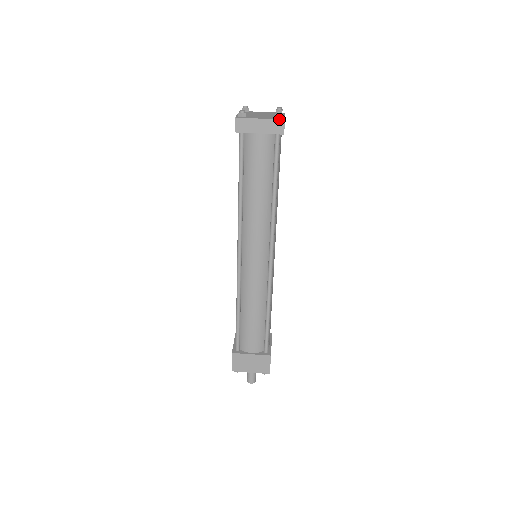
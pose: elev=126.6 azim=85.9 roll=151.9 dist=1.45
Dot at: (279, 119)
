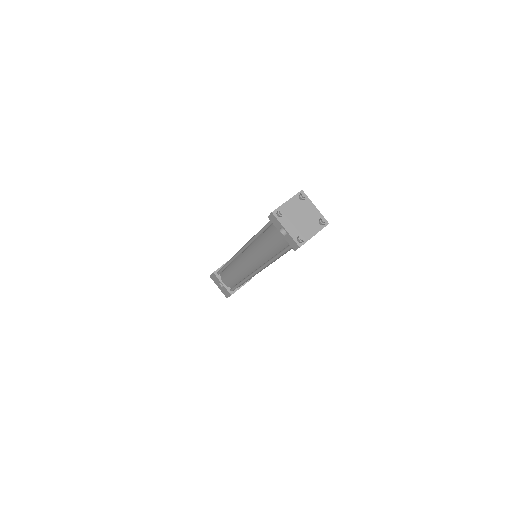
Dot at: occluded
